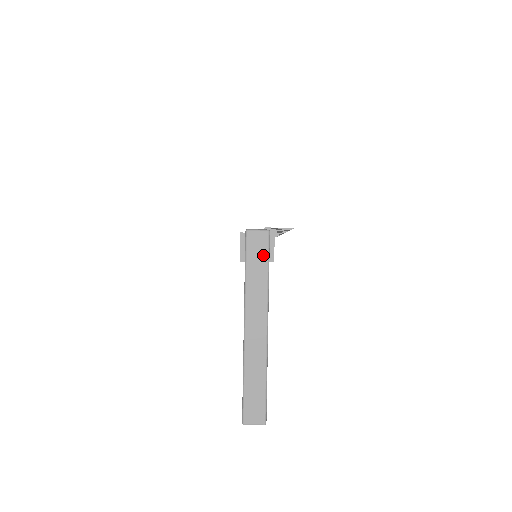
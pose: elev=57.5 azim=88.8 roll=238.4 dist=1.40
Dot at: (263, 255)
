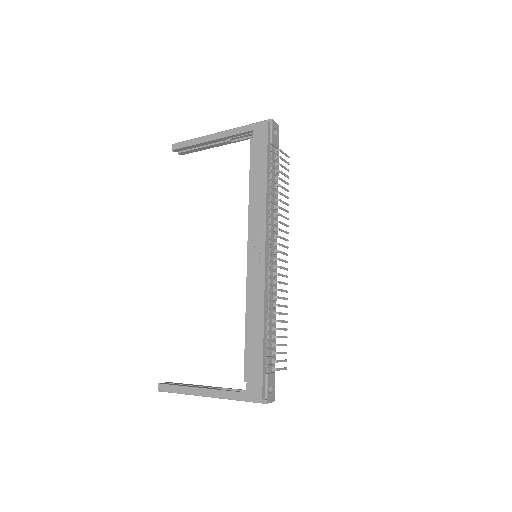
Dot at: occluded
